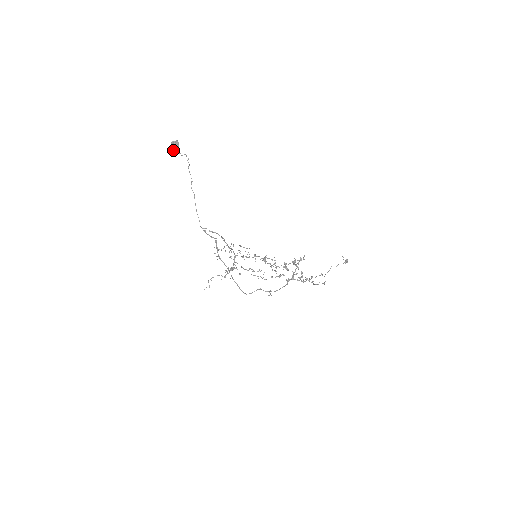
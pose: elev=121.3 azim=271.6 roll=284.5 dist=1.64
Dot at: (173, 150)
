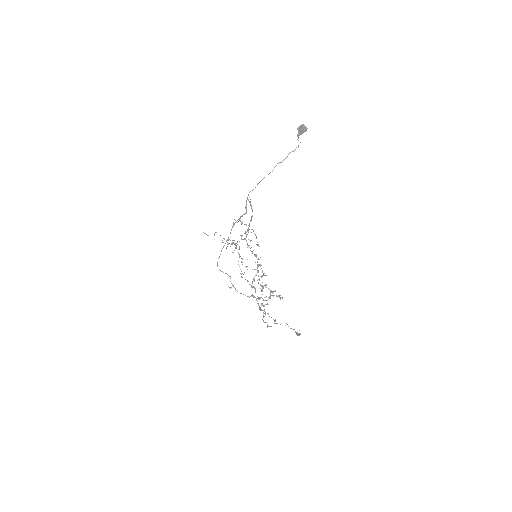
Dot at: occluded
